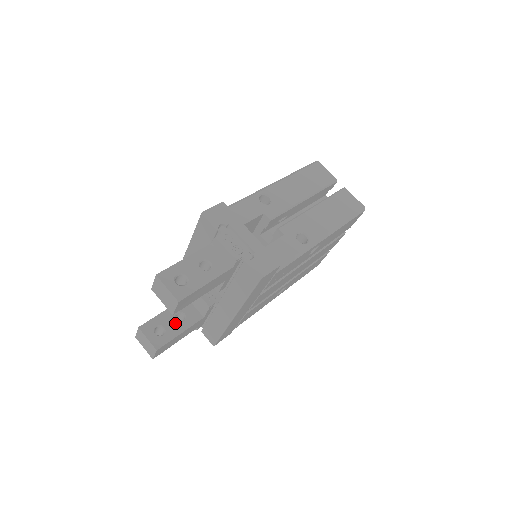
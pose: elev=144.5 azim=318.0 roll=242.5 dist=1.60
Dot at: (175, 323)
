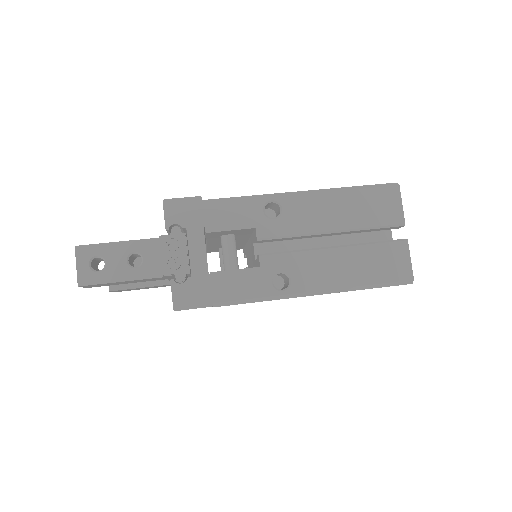
Dot at: occluded
